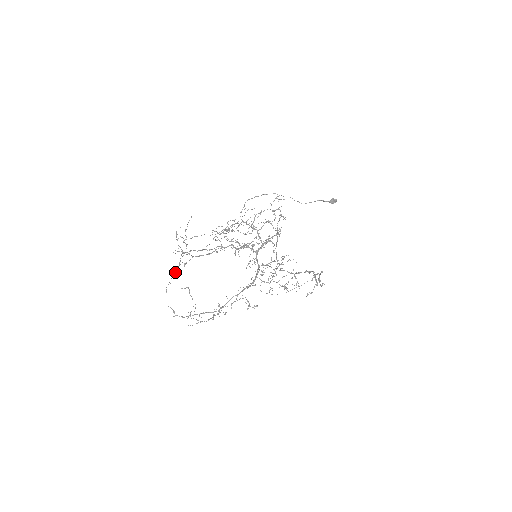
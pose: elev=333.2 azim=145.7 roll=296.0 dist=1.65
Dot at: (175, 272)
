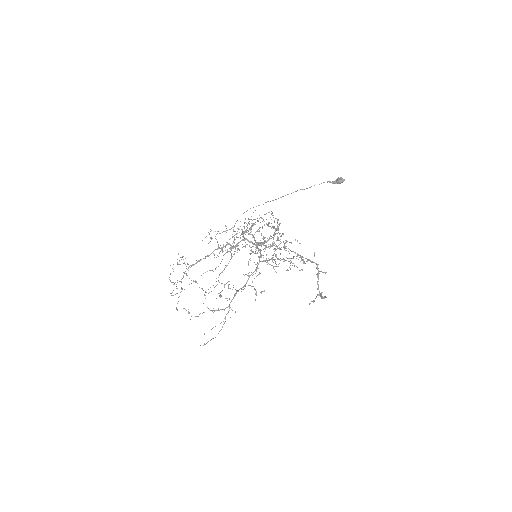
Dot at: occluded
